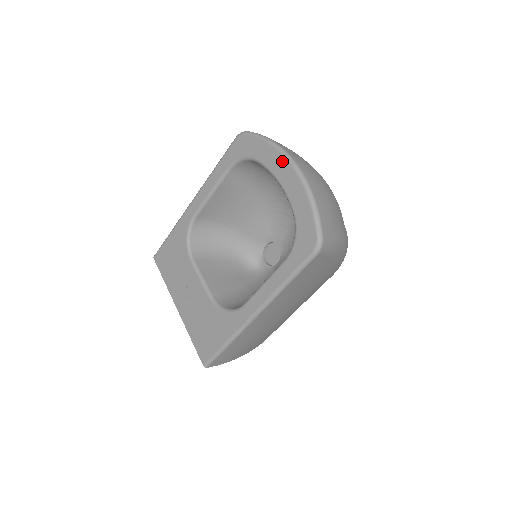
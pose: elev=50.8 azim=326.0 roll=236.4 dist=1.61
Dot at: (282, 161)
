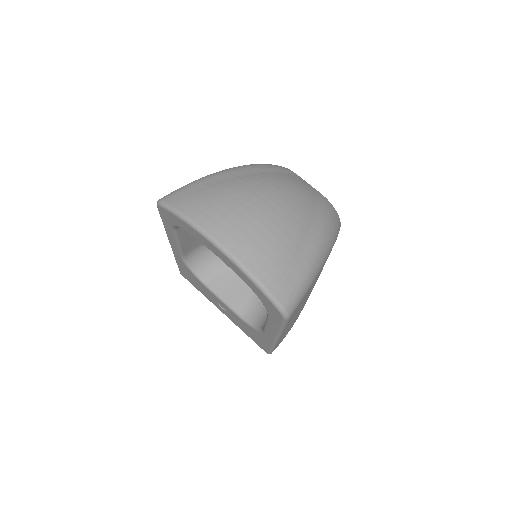
Dot at: (207, 242)
